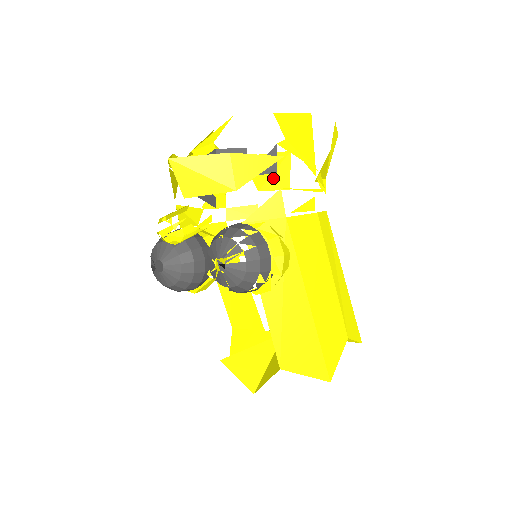
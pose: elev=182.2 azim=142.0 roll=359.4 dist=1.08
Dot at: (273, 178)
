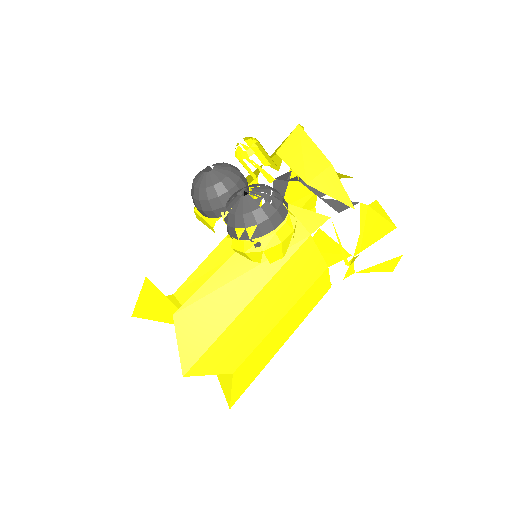
Dot at: occluded
